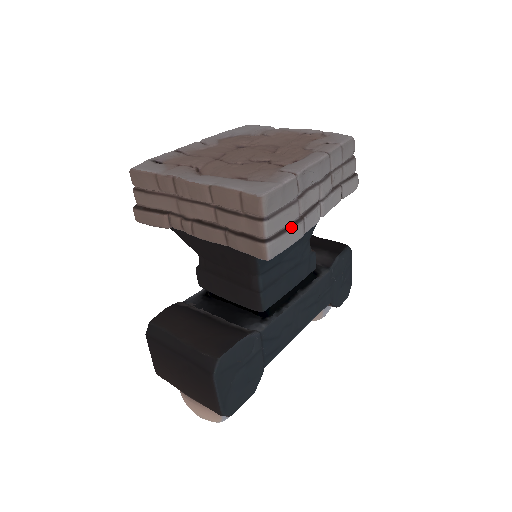
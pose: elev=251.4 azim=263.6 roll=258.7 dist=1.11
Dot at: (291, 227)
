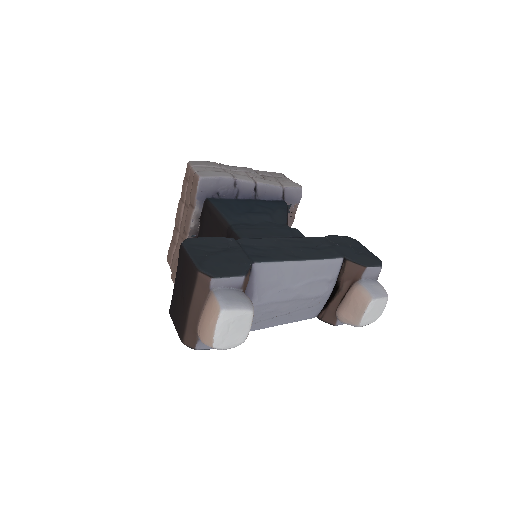
Dot at: (217, 172)
